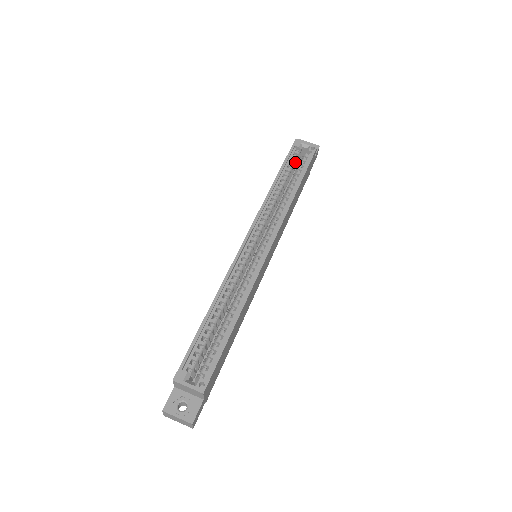
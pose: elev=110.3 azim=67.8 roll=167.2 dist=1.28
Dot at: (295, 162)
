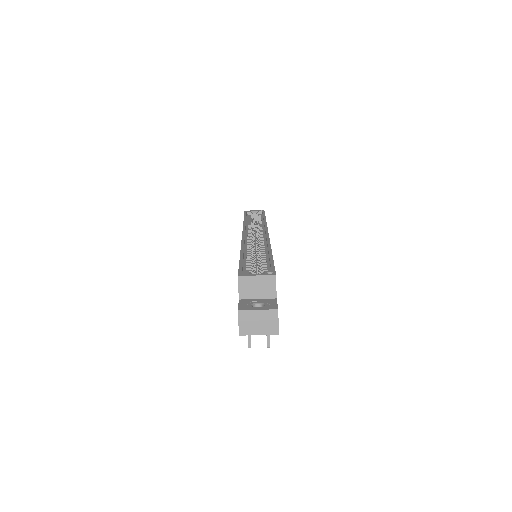
Dot at: occluded
